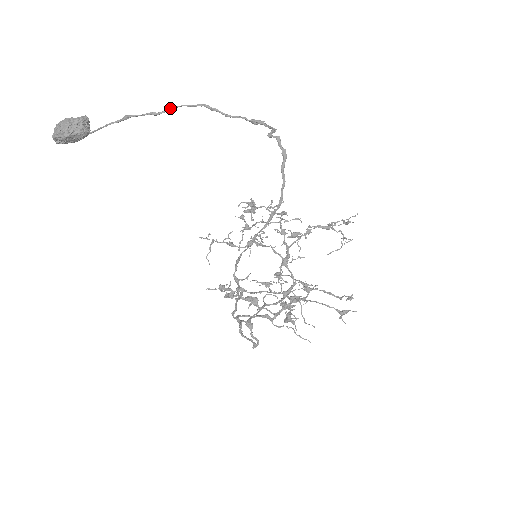
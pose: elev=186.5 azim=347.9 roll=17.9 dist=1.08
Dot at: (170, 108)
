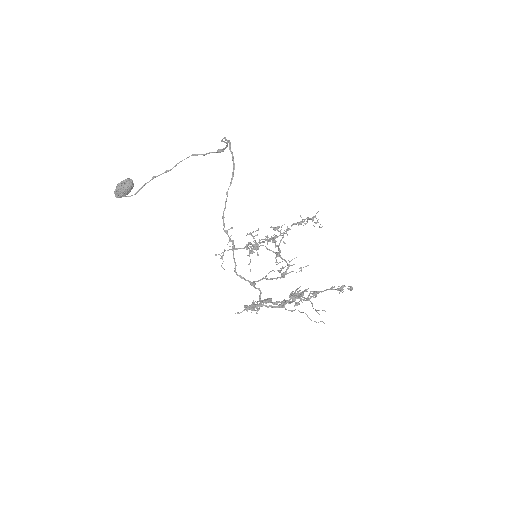
Dot at: (176, 165)
